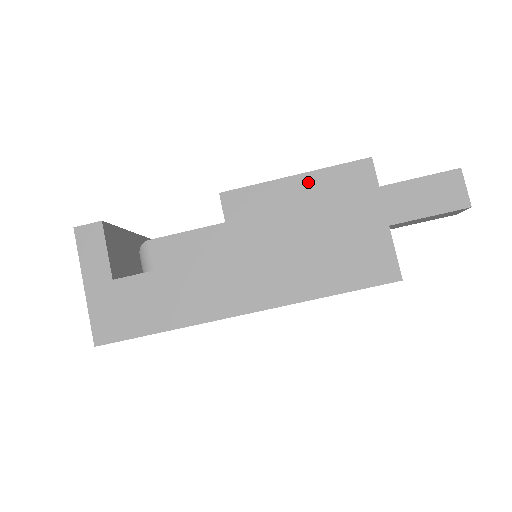
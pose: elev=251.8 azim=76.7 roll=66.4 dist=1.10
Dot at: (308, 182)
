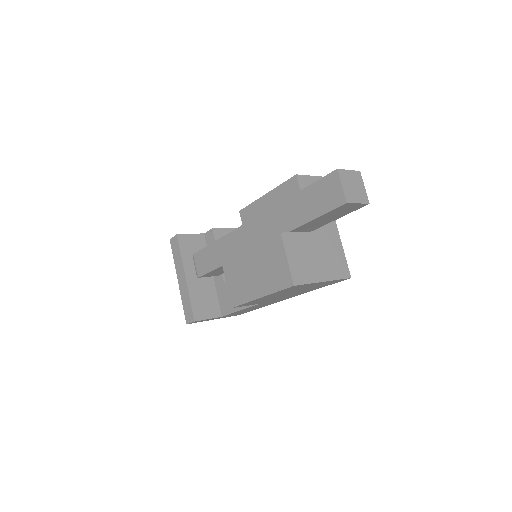
Dot at: occluded
